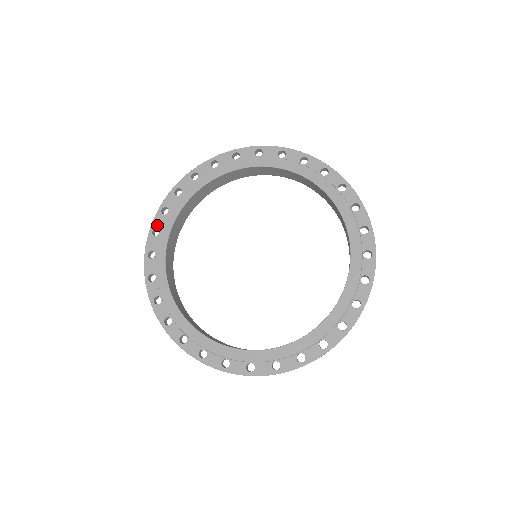
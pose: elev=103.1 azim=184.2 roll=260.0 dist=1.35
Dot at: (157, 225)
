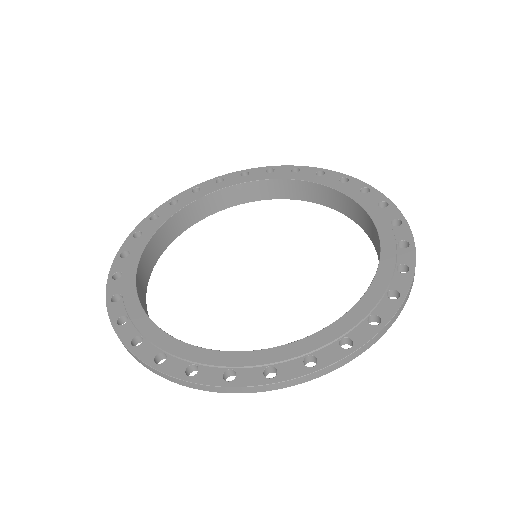
Dot at: (130, 336)
